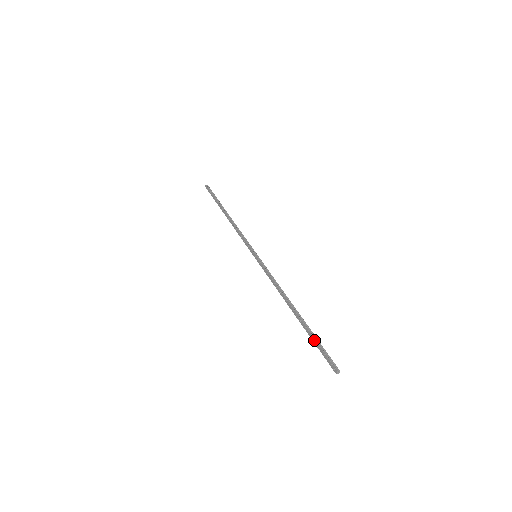
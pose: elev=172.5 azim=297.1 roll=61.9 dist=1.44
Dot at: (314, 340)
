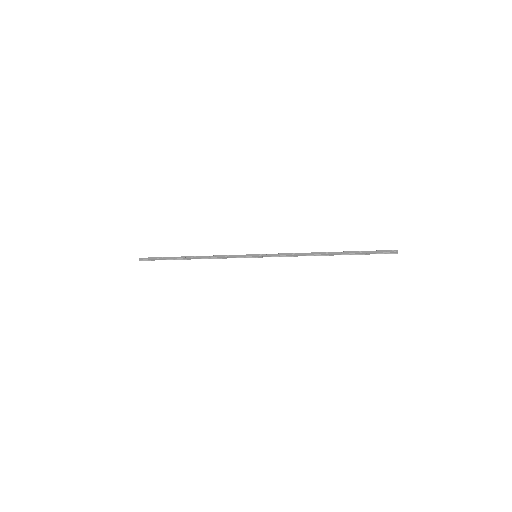
Dot at: (363, 251)
